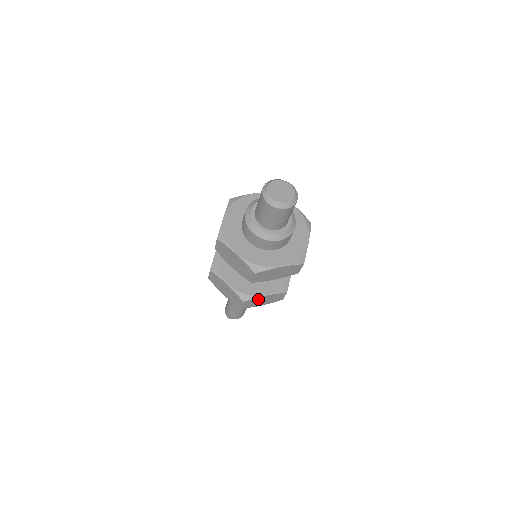
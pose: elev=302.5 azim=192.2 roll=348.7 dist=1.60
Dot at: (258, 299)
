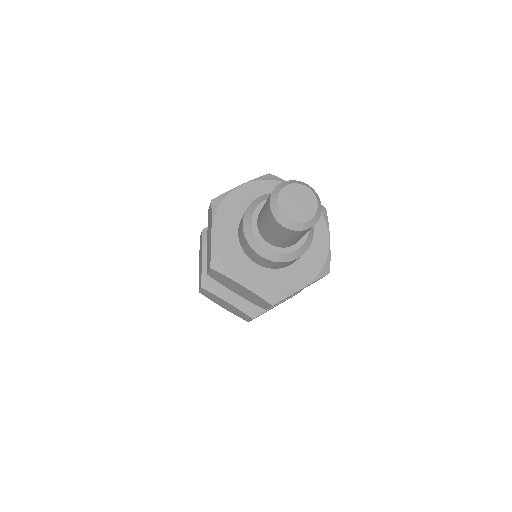
Dot at: (269, 309)
